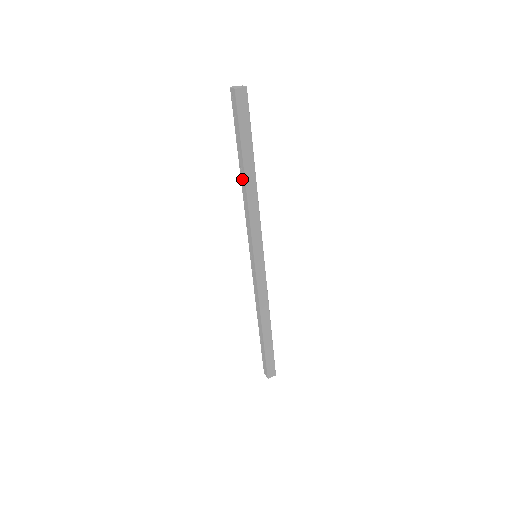
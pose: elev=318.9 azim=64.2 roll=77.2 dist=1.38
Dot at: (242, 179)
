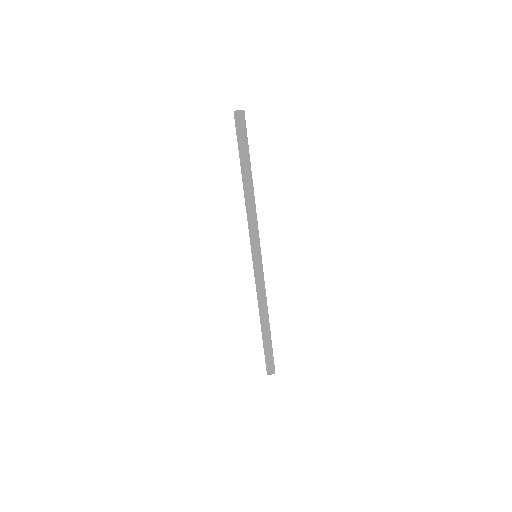
Dot at: occluded
